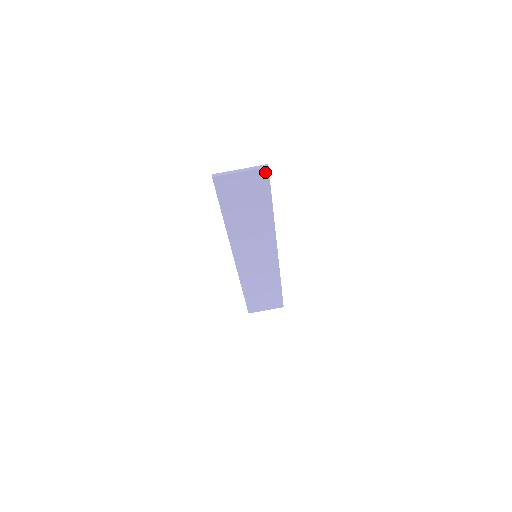
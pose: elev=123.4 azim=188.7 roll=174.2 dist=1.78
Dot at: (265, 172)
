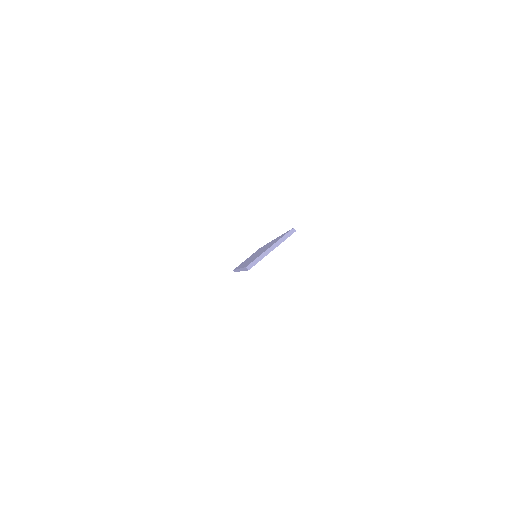
Dot at: occluded
